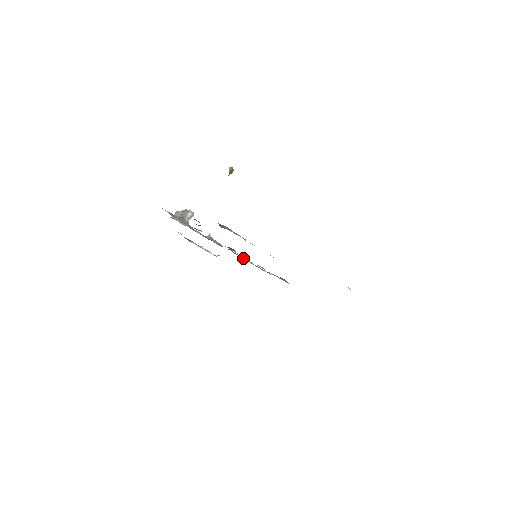
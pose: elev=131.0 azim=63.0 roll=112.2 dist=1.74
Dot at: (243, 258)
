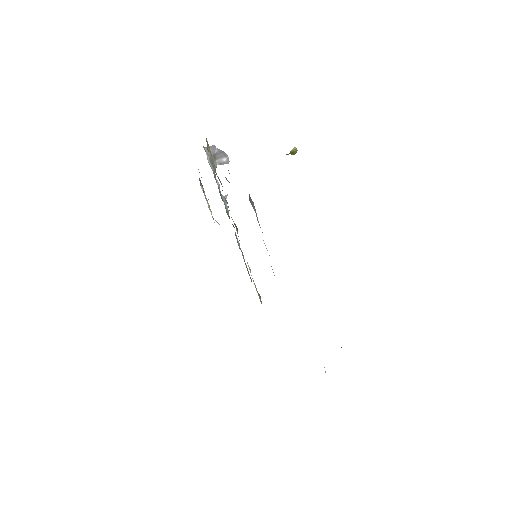
Dot at: (239, 245)
